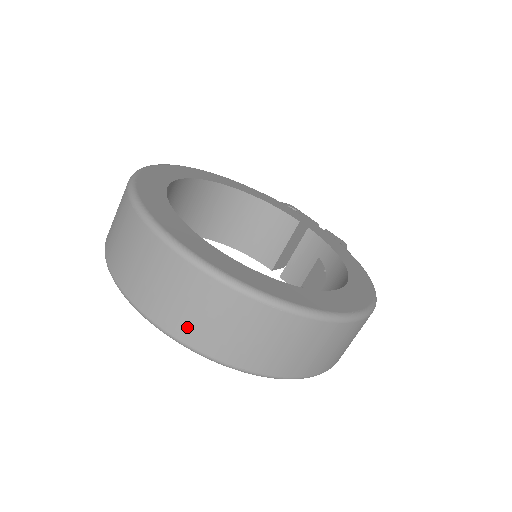
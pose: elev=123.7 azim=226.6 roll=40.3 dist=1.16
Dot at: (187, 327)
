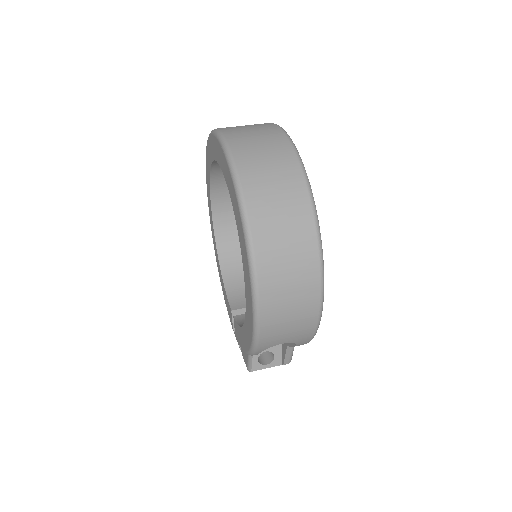
Dot at: (243, 145)
